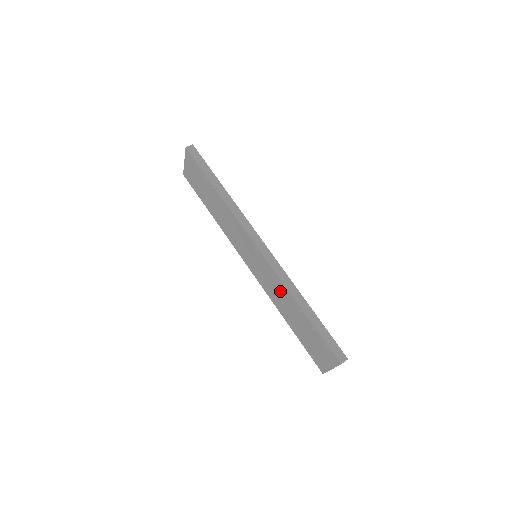
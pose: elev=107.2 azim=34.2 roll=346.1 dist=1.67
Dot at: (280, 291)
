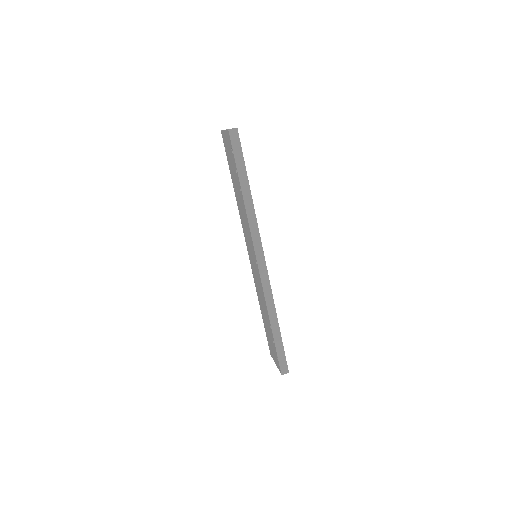
Dot at: (262, 298)
